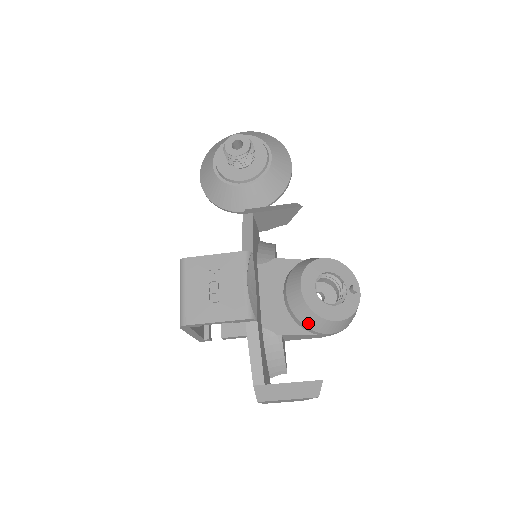
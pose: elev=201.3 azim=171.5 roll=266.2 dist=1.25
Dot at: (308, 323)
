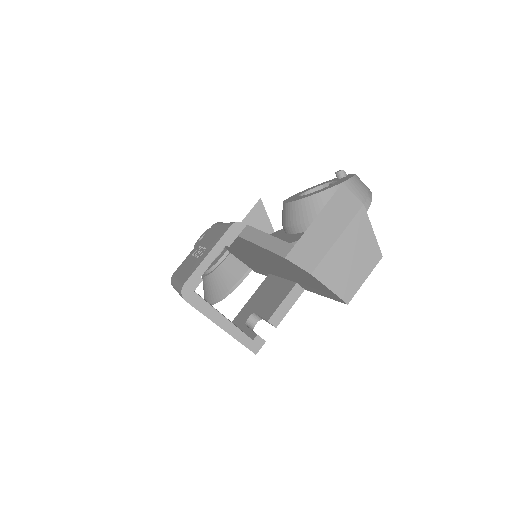
Dot at: (317, 212)
